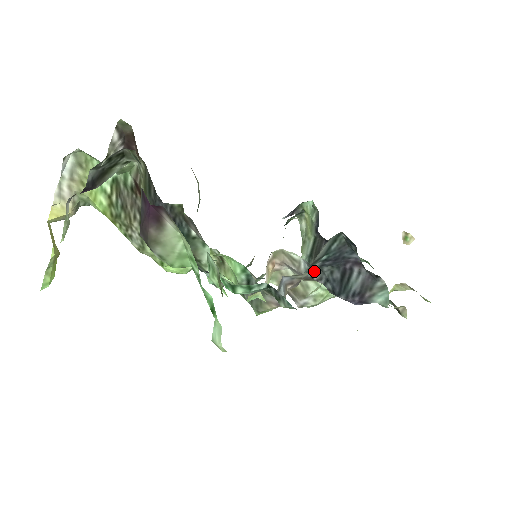
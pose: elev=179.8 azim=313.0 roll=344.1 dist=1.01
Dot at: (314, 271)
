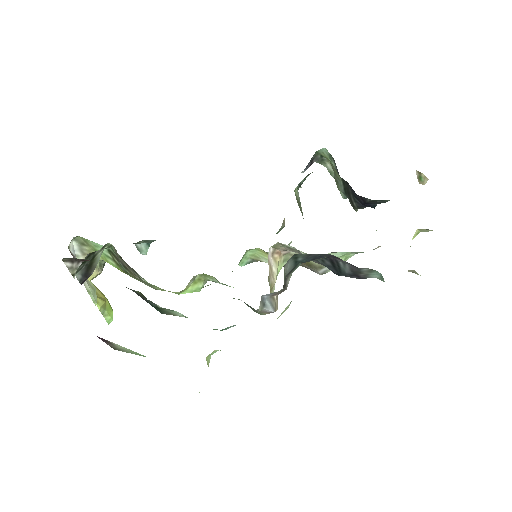
Dot at: occluded
